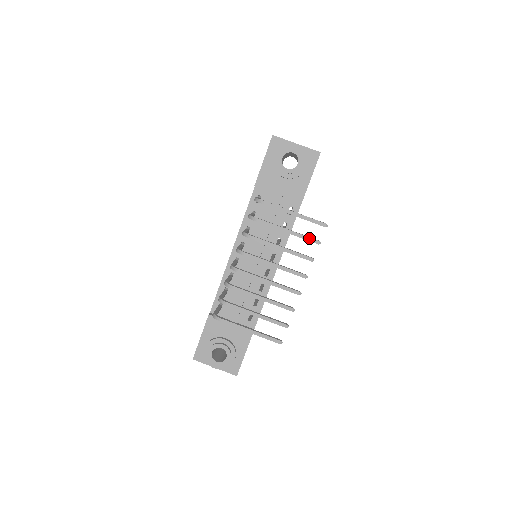
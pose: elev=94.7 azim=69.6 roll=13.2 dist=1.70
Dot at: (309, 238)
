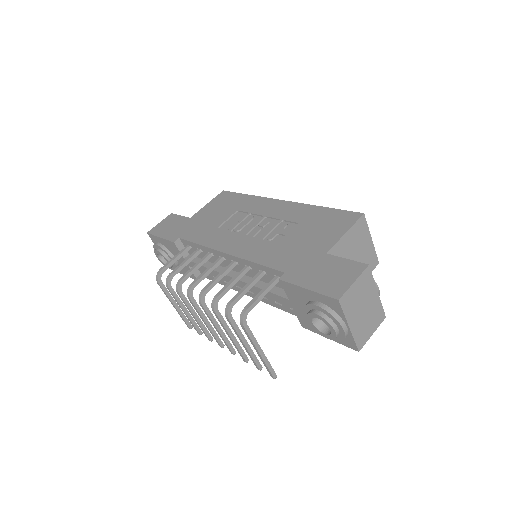
Dot at: (255, 362)
